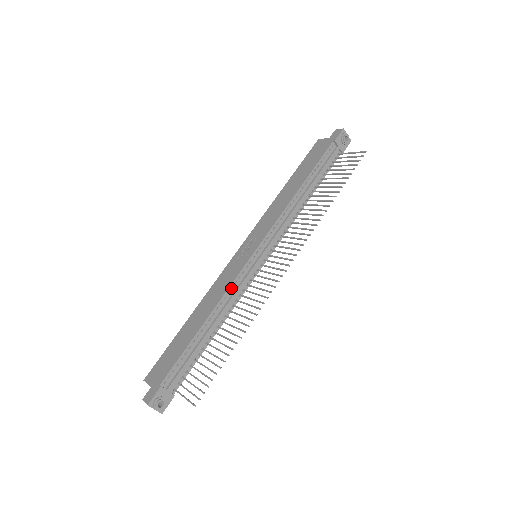
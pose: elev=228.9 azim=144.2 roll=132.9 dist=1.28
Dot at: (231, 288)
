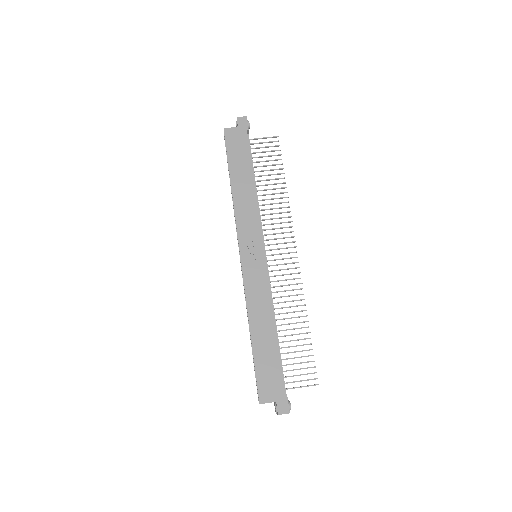
Dot at: (268, 292)
